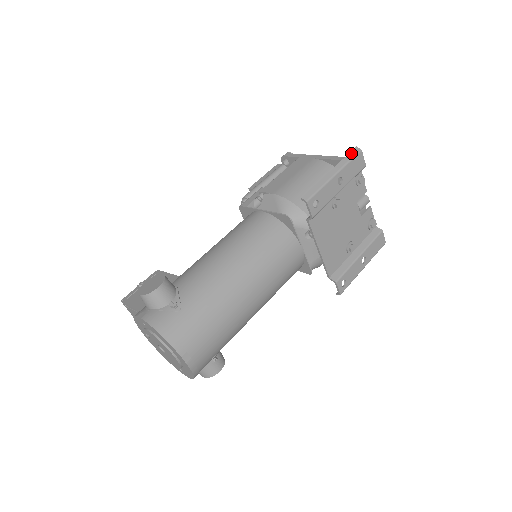
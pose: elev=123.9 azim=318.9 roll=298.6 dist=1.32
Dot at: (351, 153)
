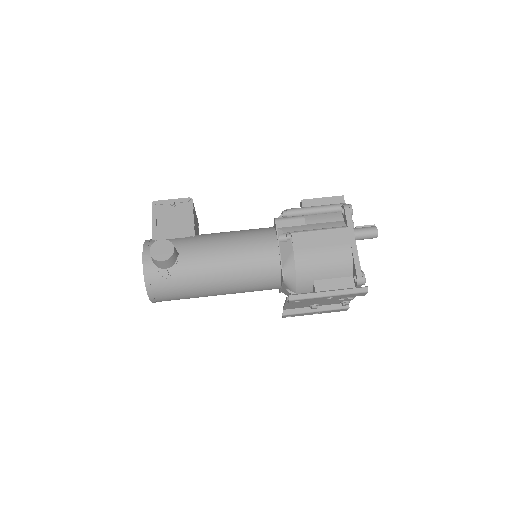
Dot at: (358, 289)
